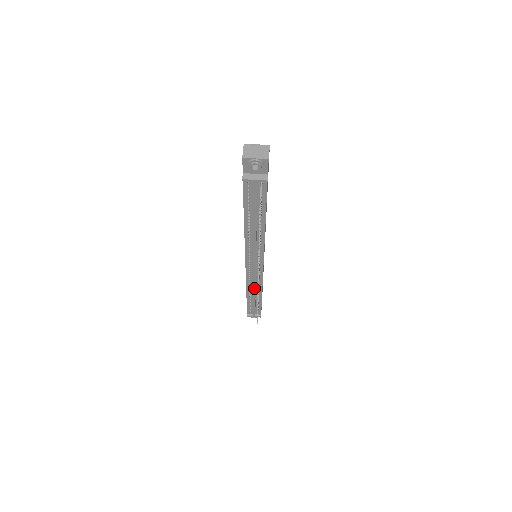
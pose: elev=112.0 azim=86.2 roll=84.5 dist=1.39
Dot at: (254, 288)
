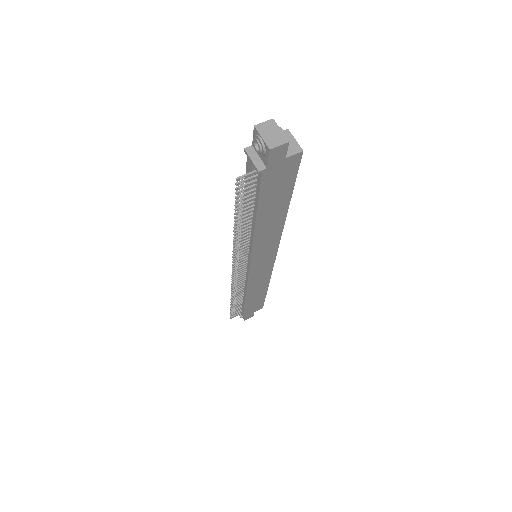
Dot at: occluded
